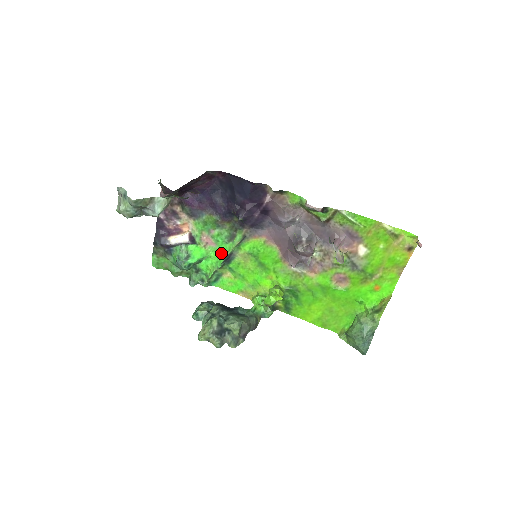
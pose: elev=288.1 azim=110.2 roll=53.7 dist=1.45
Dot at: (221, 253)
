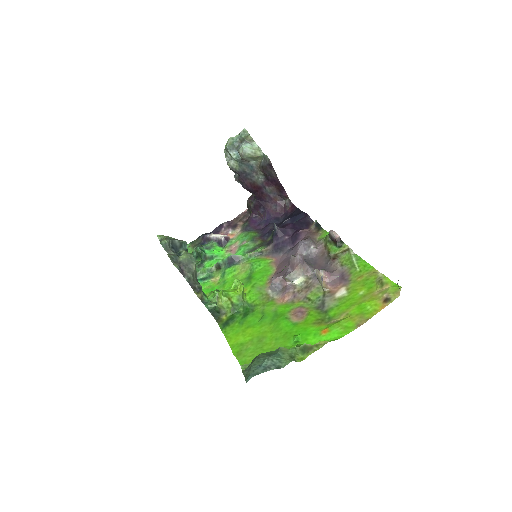
Dot at: occluded
